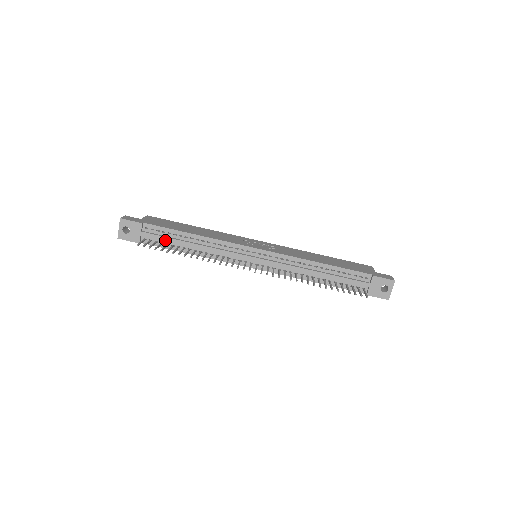
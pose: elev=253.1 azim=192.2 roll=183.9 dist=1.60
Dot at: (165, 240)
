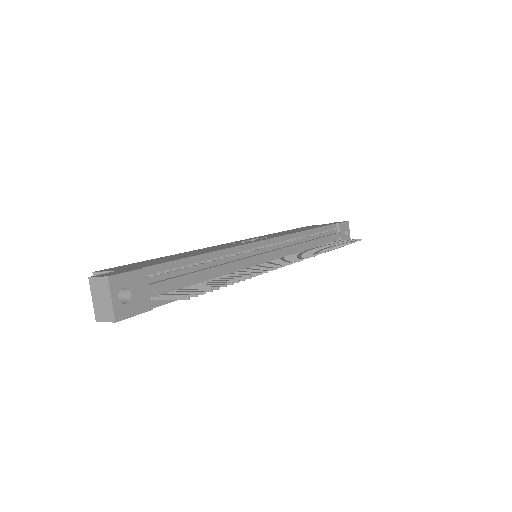
Dot at: (184, 281)
